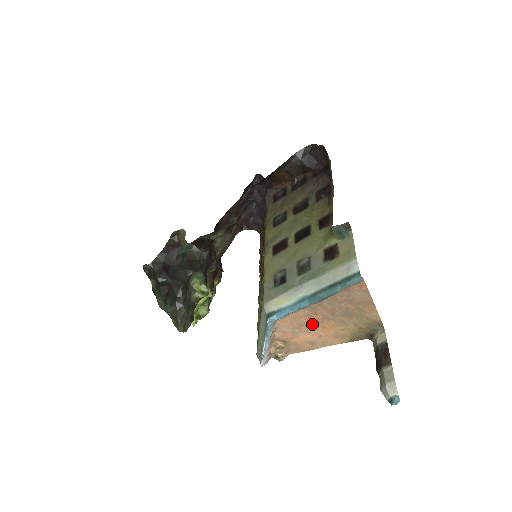
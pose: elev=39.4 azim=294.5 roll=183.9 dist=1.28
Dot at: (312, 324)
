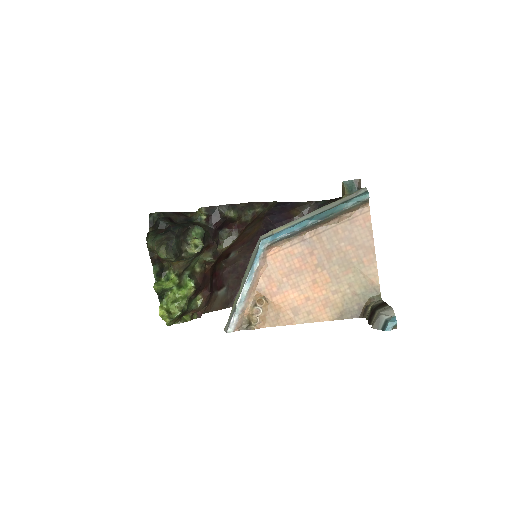
Dot at: (303, 273)
